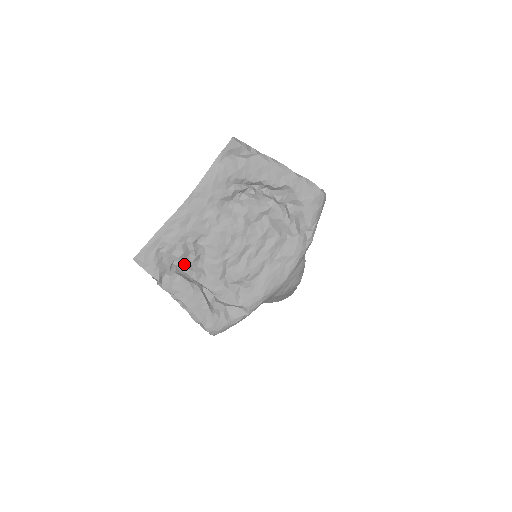
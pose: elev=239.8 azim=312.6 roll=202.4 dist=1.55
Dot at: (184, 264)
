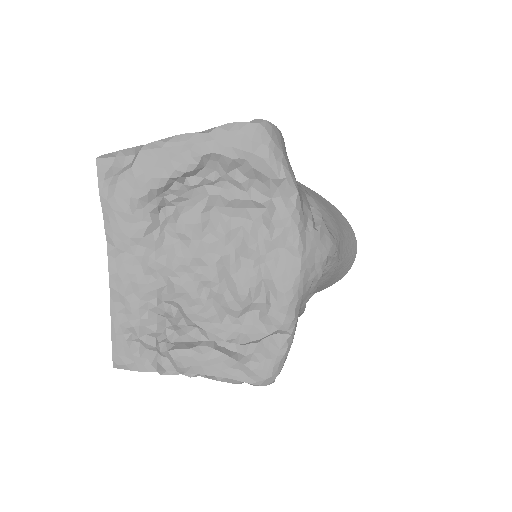
Dot at: (169, 334)
